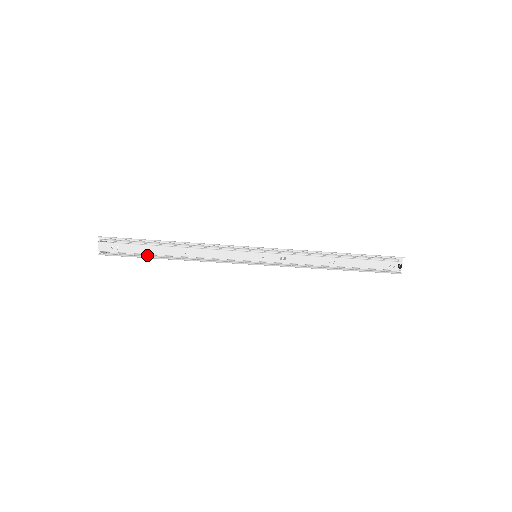
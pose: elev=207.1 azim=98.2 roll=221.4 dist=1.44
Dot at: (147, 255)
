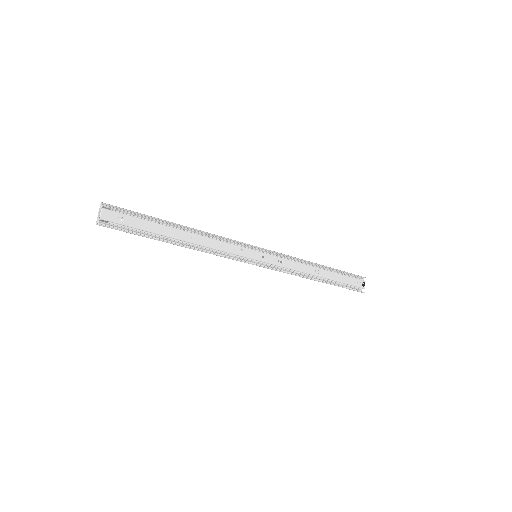
Dot at: (154, 234)
